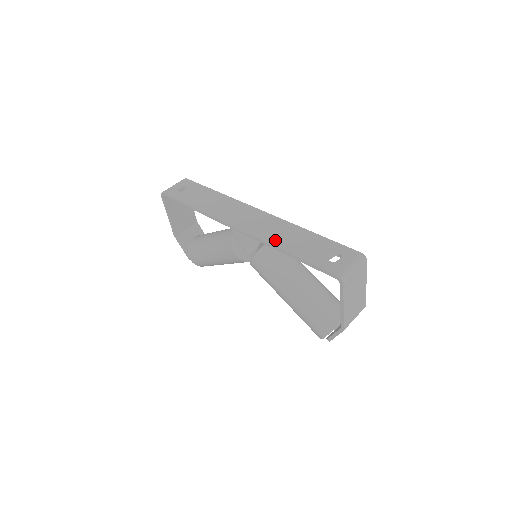
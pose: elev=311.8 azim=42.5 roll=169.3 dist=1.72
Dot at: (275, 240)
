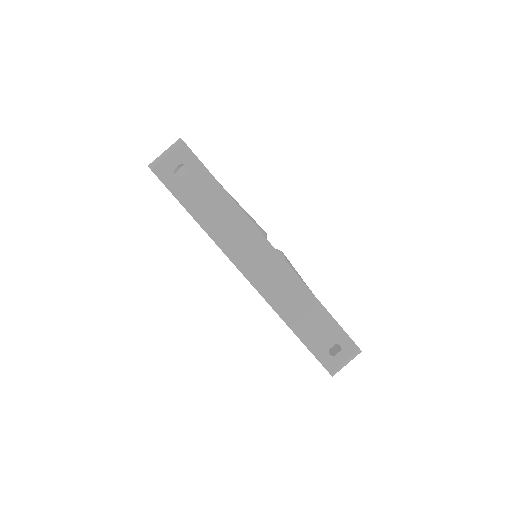
Dot at: (285, 311)
